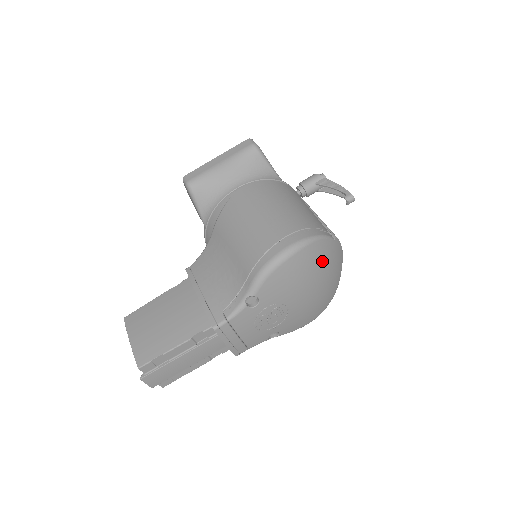
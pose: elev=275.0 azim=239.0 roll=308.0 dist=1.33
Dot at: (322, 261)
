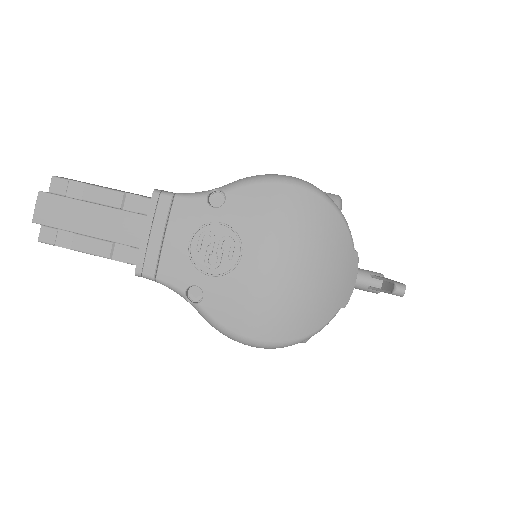
Dot at: (323, 242)
